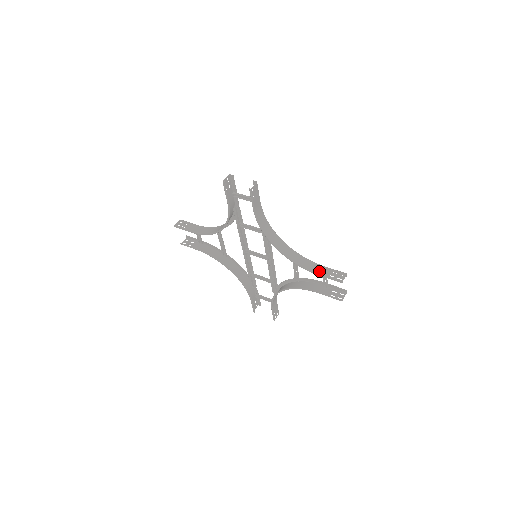
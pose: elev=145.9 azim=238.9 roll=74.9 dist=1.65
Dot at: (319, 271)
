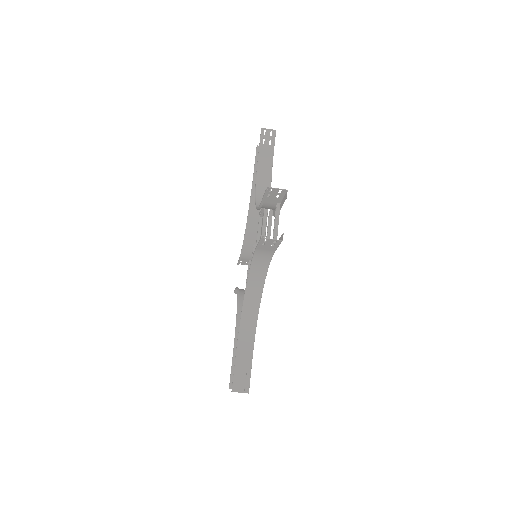
Dot at: (267, 203)
